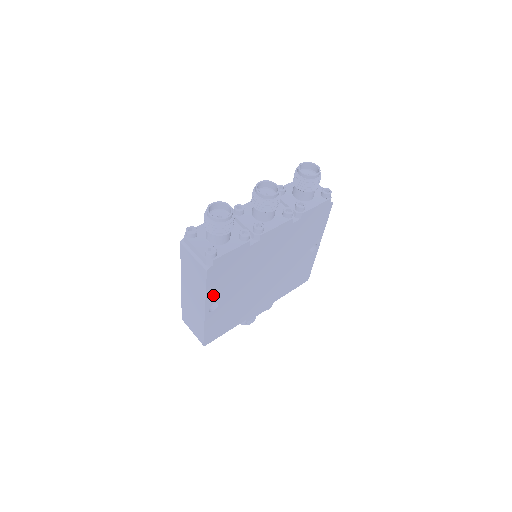
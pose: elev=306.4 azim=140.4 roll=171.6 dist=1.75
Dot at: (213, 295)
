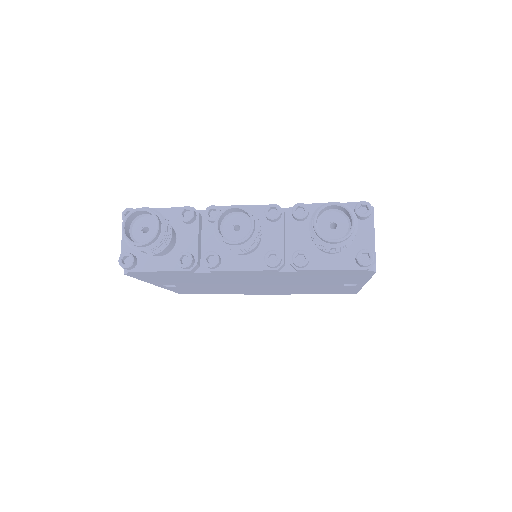
Dot at: (159, 282)
